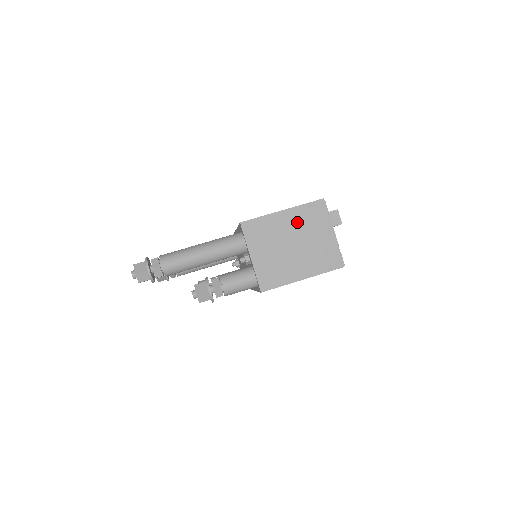
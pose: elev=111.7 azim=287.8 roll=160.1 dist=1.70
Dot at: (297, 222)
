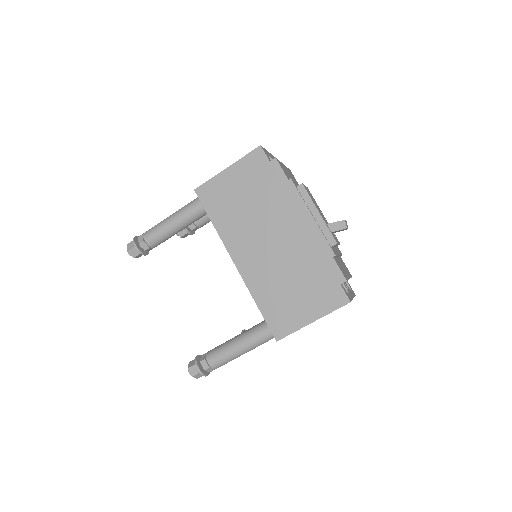
Dot at: occluded
